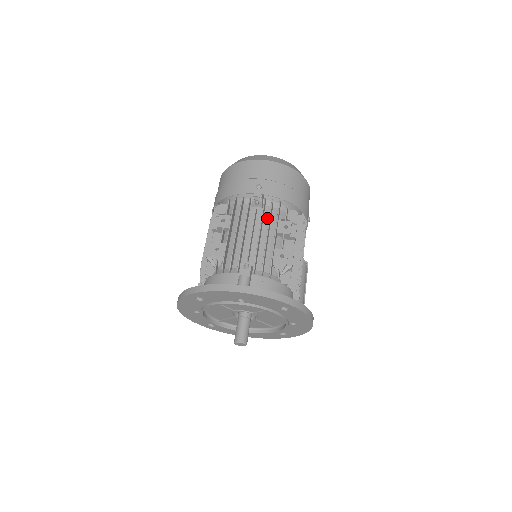
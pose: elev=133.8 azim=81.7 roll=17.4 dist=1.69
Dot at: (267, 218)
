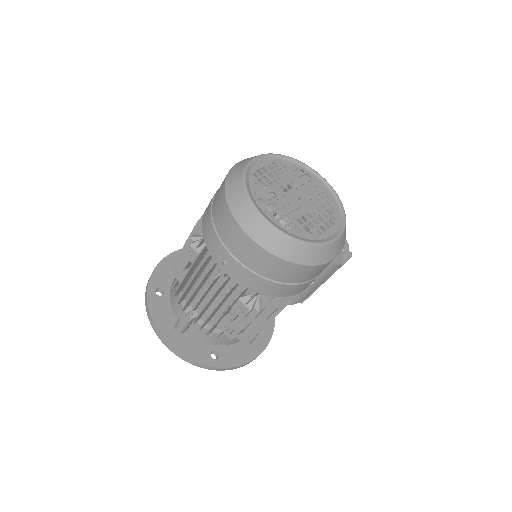
Dot at: (229, 288)
